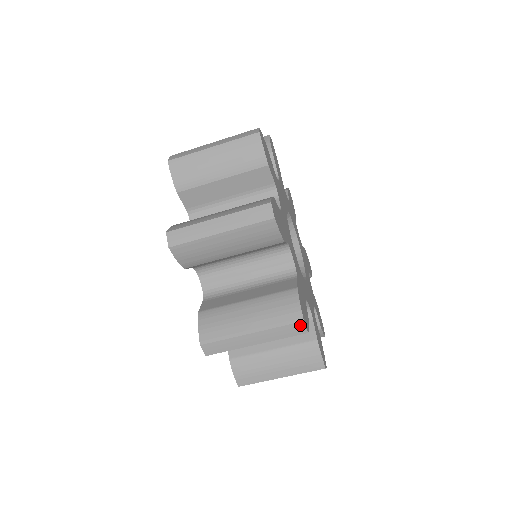
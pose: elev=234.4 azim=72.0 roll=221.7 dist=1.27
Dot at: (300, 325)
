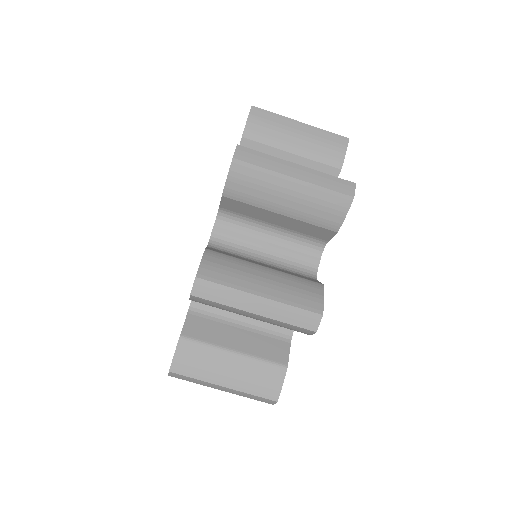
Dot at: (350, 185)
